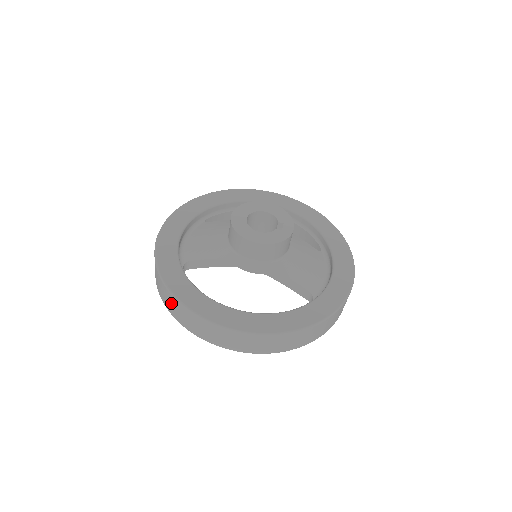
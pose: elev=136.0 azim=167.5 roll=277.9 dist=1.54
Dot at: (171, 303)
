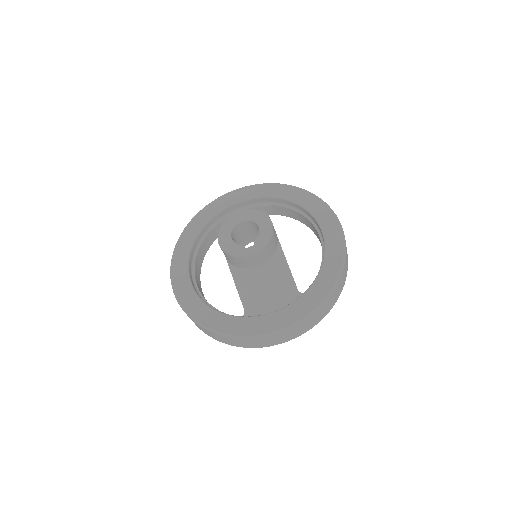
Dot at: occluded
